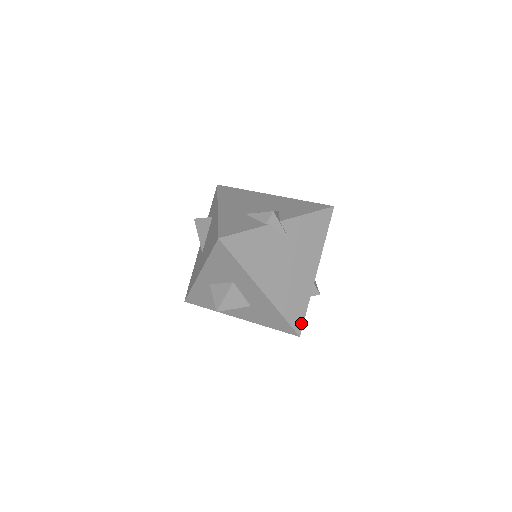
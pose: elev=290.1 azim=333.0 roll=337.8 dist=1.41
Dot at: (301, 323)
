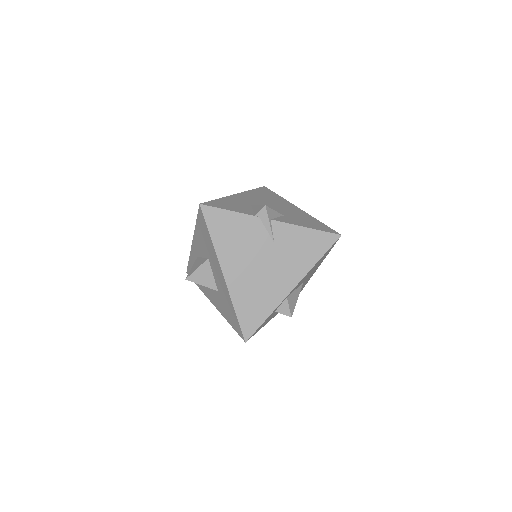
Dot at: (253, 330)
